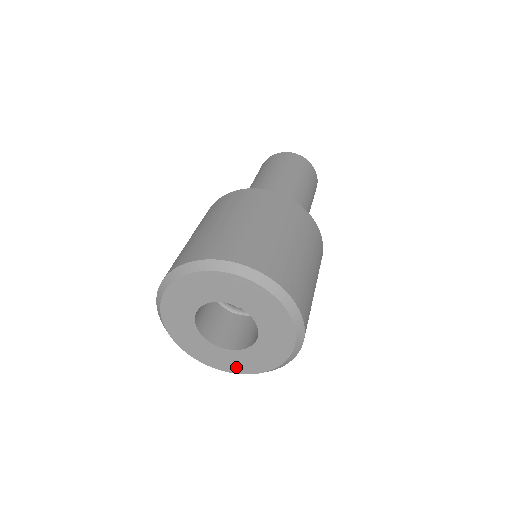
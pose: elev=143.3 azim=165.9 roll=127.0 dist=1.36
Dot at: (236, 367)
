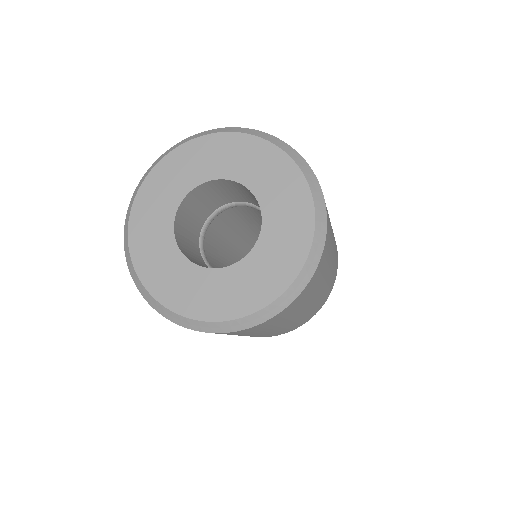
Dot at: (293, 251)
